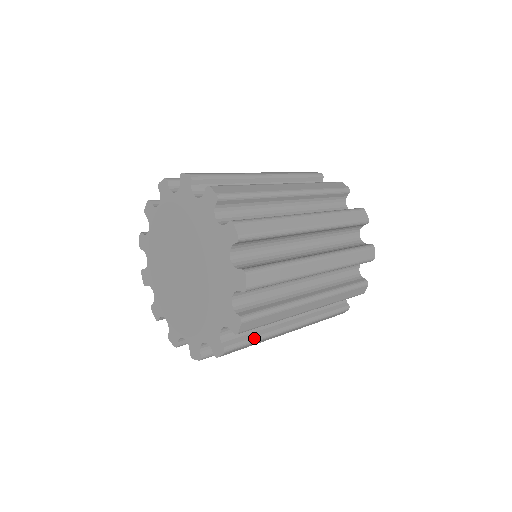
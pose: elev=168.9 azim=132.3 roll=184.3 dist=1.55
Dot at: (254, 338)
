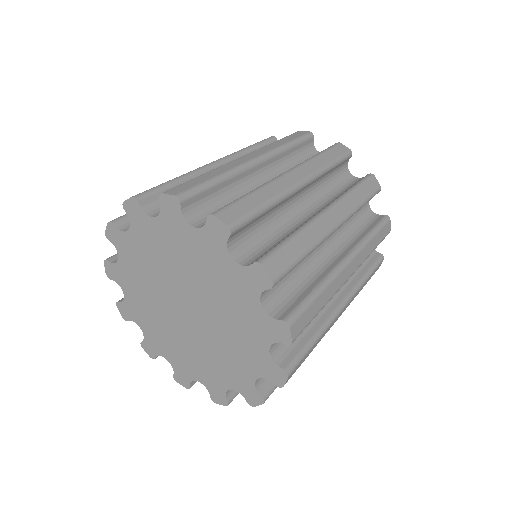
Dot at: (310, 340)
